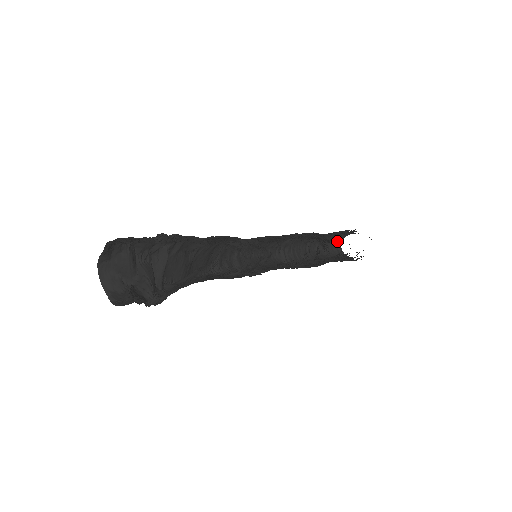
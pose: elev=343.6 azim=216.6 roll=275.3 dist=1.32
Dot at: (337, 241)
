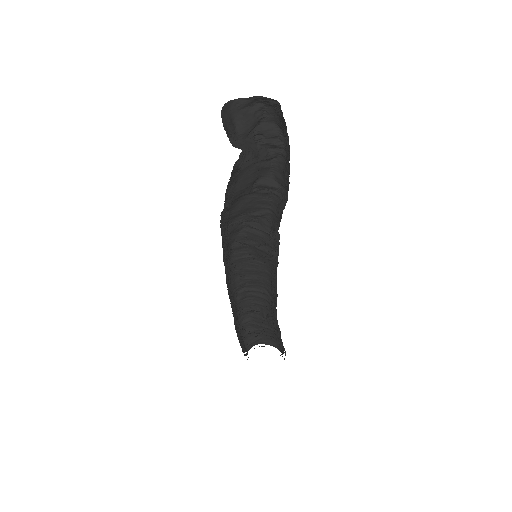
Dot at: (252, 341)
